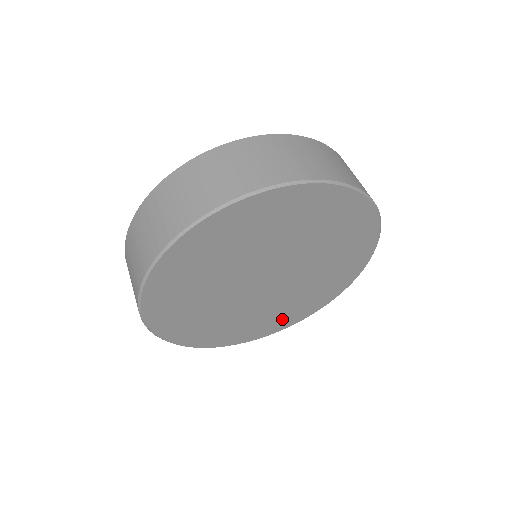
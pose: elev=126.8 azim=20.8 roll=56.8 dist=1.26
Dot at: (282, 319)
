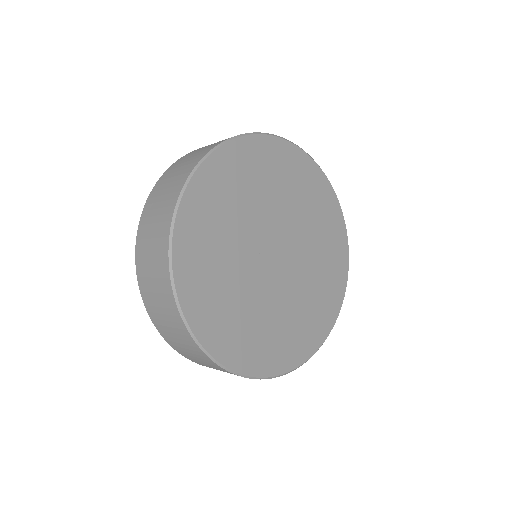
Dot at: (246, 345)
